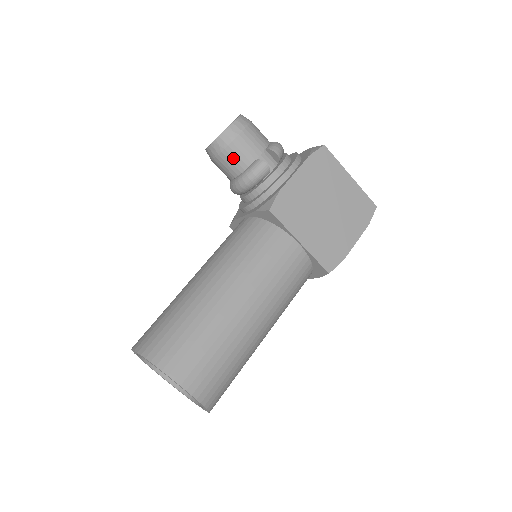
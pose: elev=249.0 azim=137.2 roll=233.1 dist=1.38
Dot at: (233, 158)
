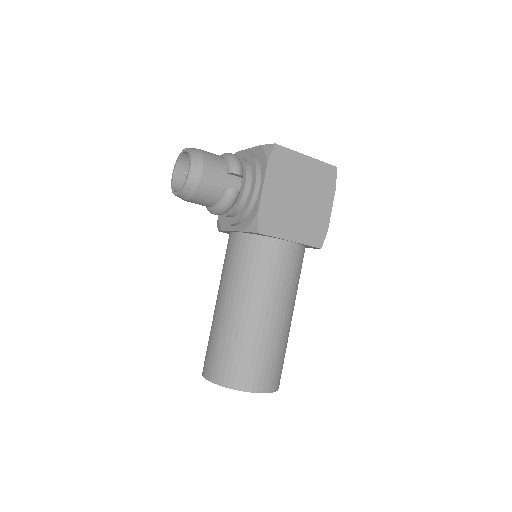
Dot at: (204, 197)
